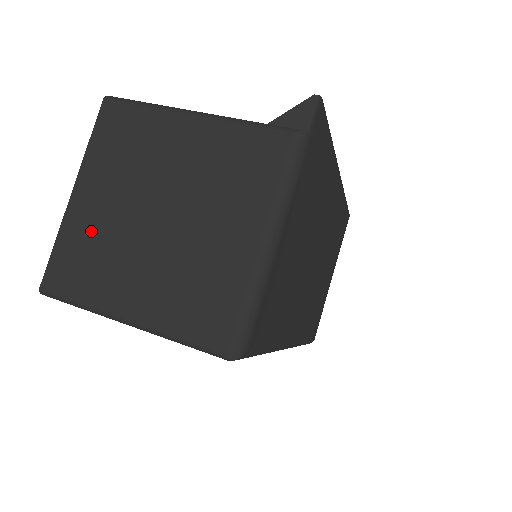
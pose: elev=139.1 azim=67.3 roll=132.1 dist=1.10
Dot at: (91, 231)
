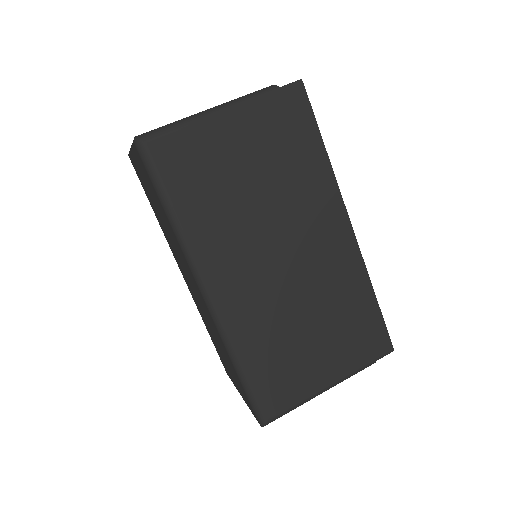
Dot at: occluded
